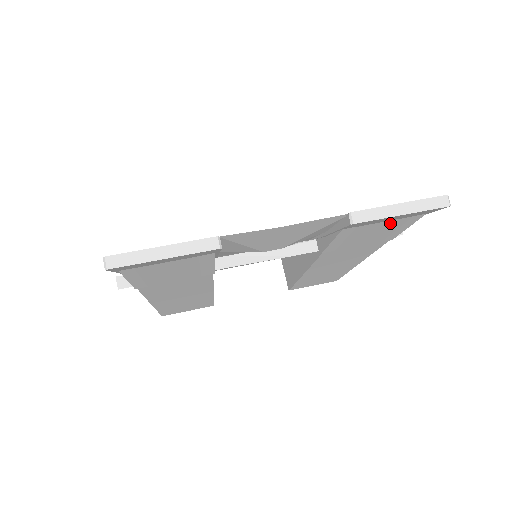
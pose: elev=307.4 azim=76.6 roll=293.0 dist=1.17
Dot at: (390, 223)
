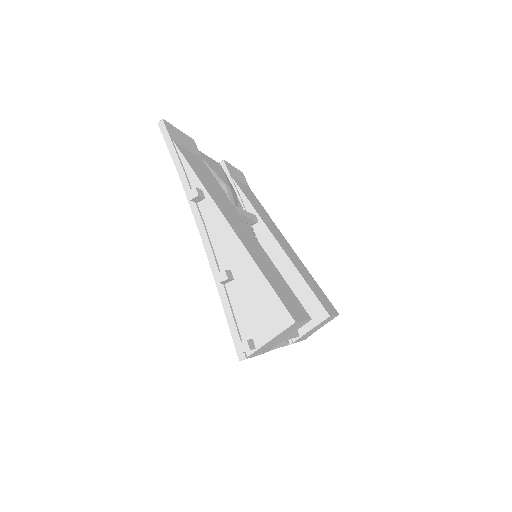
Dot at: (245, 188)
